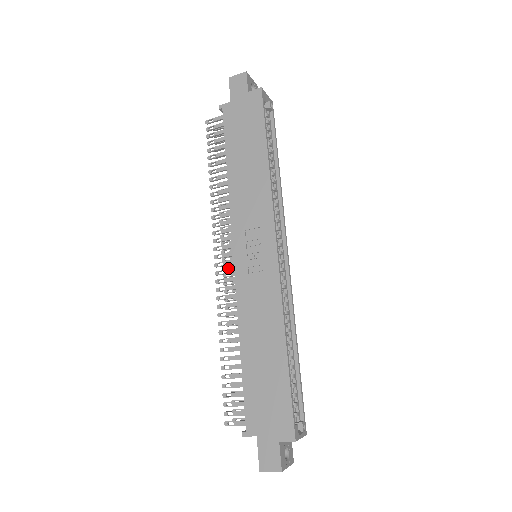
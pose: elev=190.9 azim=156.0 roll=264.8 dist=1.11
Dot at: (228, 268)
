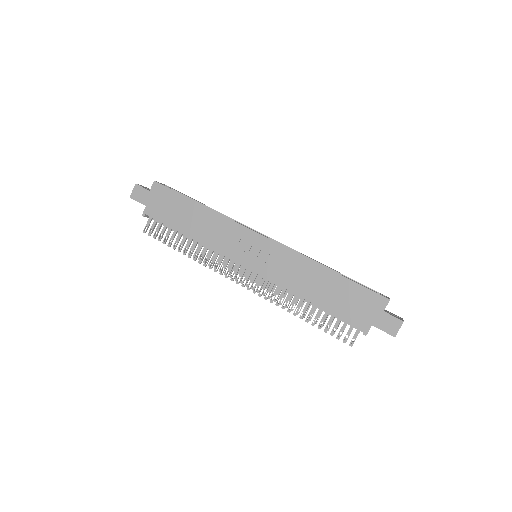
Dot at: (249, 282)
